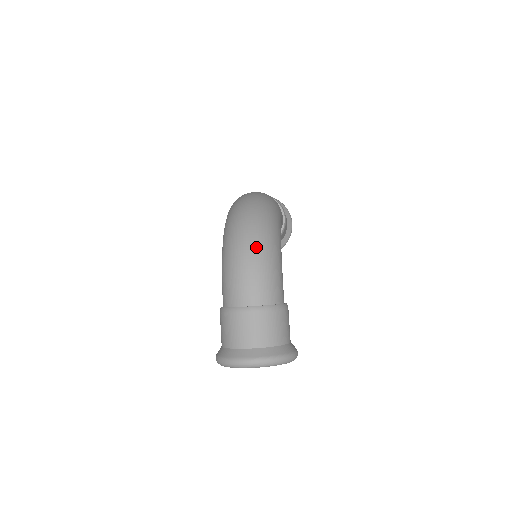
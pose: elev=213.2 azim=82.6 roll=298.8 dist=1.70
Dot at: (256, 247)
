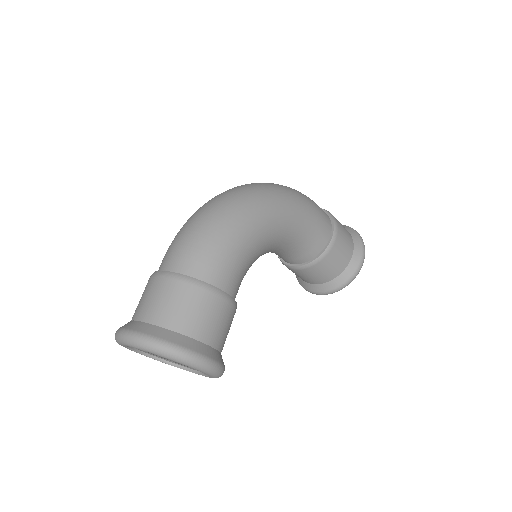
Dot at: (210, 211)
